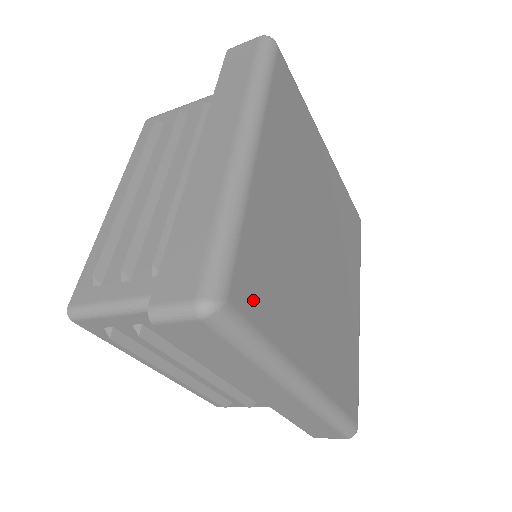
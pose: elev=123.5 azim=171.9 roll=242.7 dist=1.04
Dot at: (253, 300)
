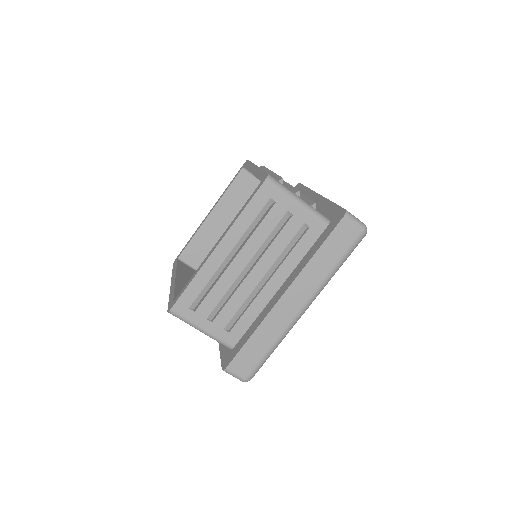
Dot at: occluded
